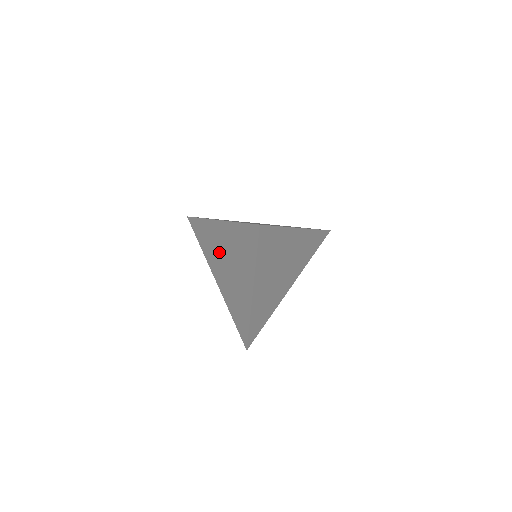
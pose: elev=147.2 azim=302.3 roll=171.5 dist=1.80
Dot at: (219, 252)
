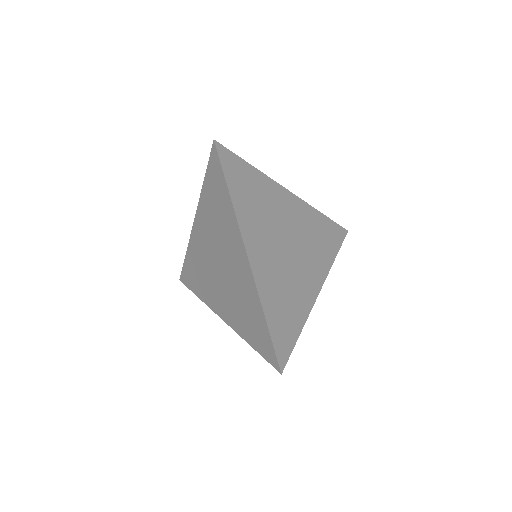
Dot at: (208, 264)
